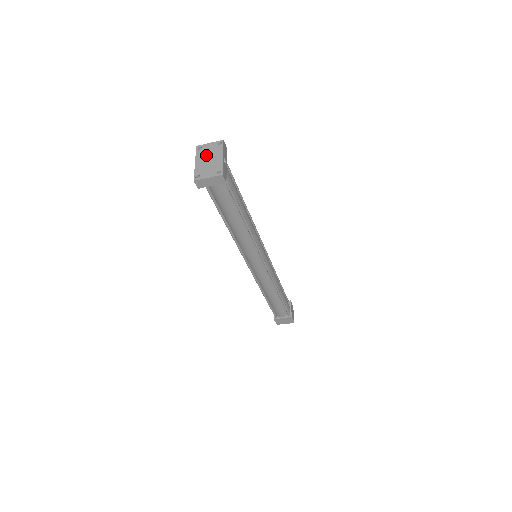
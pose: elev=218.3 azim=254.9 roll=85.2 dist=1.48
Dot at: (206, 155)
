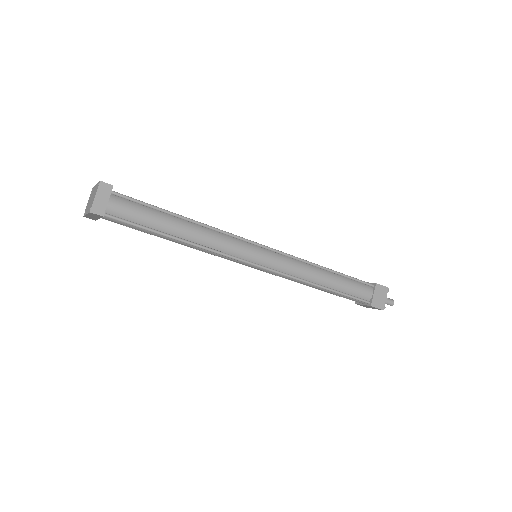
Dot at: (89, 203)
